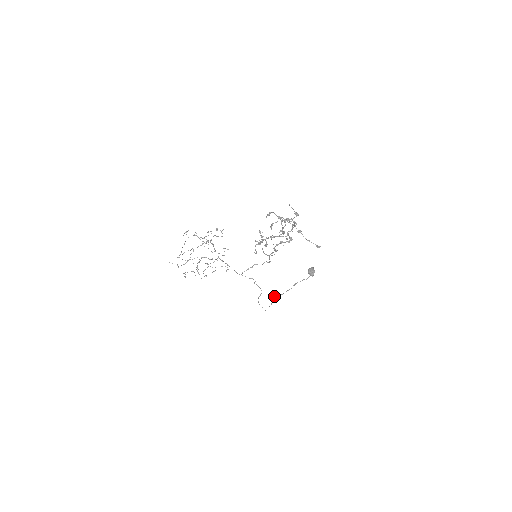
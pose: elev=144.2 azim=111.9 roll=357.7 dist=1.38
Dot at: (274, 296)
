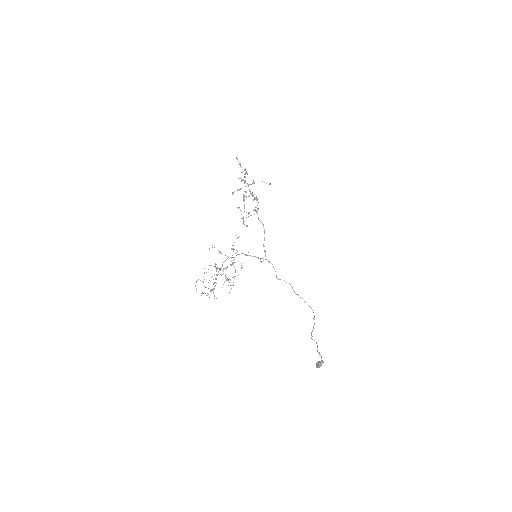
Dot at: (311, 334)
